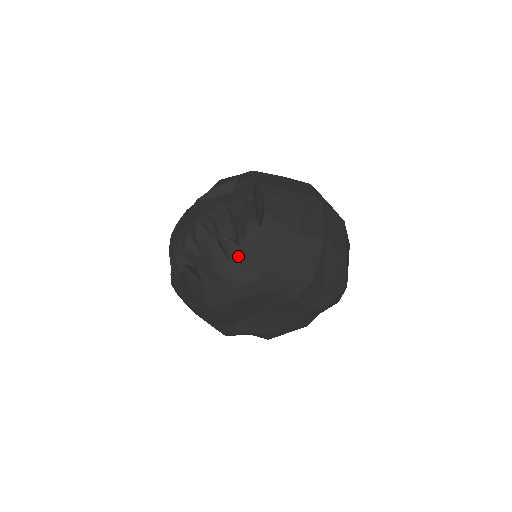
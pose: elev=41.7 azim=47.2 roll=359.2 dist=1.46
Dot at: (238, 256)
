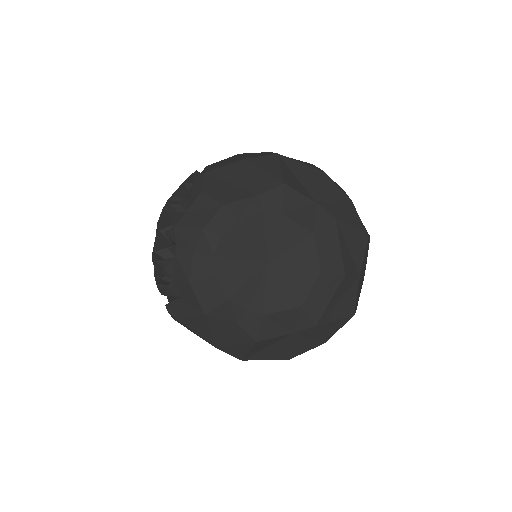
Dot at: (192, 203)
